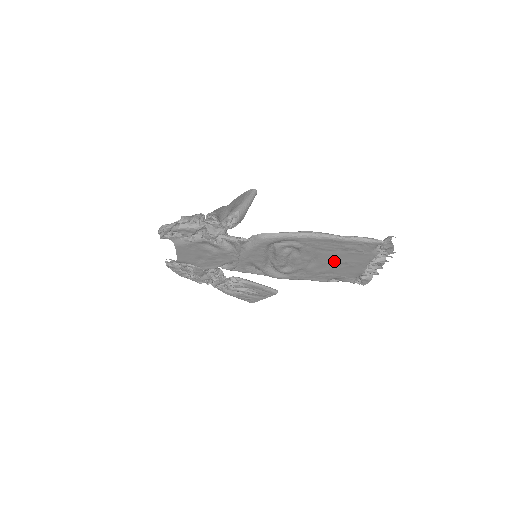
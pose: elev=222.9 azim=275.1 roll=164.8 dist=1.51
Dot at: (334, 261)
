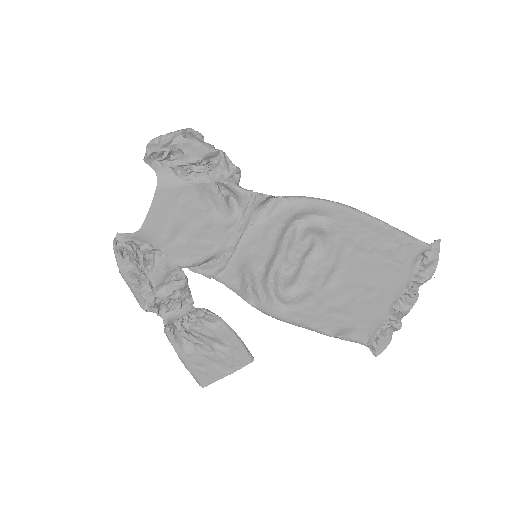
Dot at: (360, 280)
